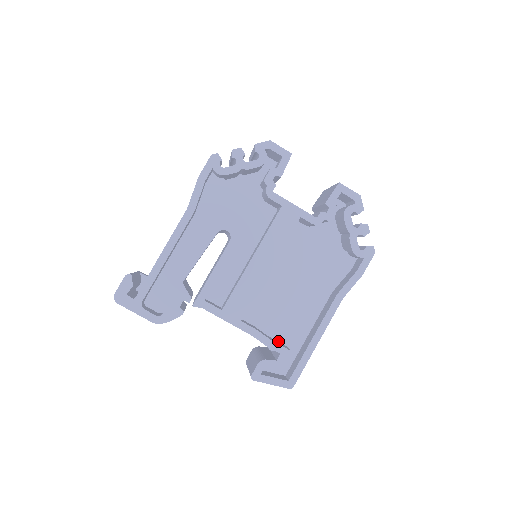
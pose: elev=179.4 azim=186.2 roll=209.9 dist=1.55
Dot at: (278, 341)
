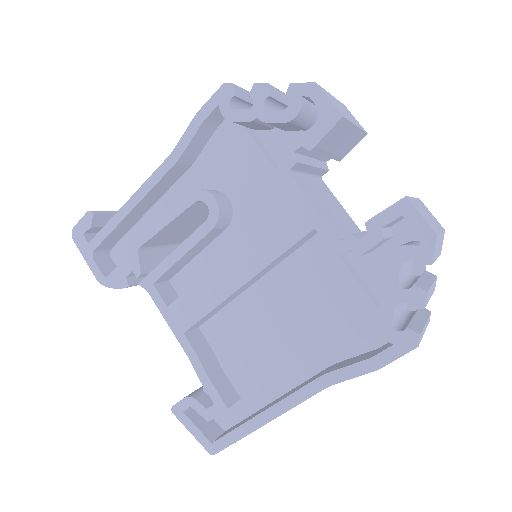
Dot at: (232, 384)
